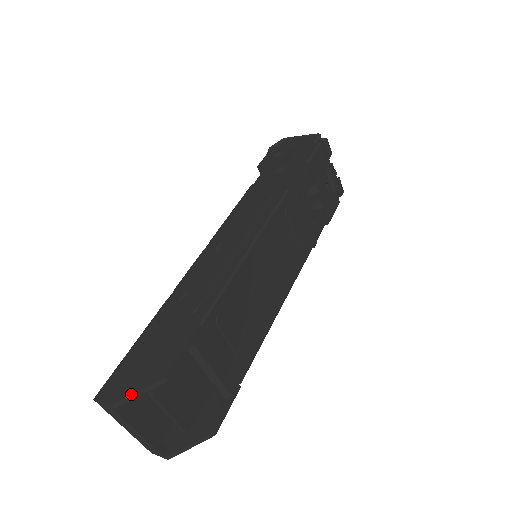
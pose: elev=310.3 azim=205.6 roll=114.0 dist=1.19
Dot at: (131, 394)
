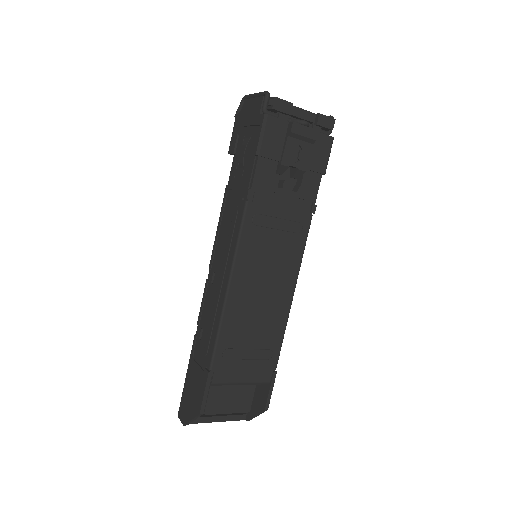
Dot at: (189, 421)
